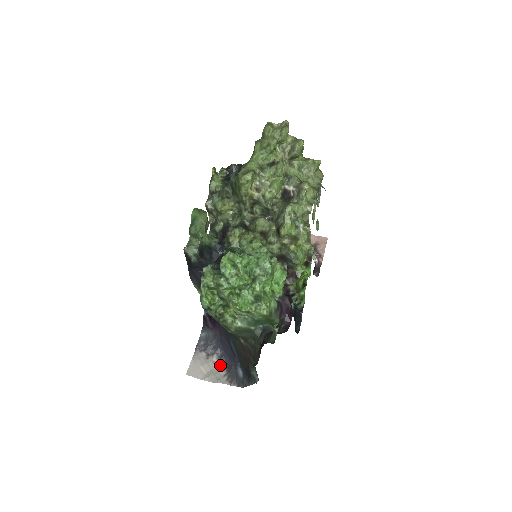
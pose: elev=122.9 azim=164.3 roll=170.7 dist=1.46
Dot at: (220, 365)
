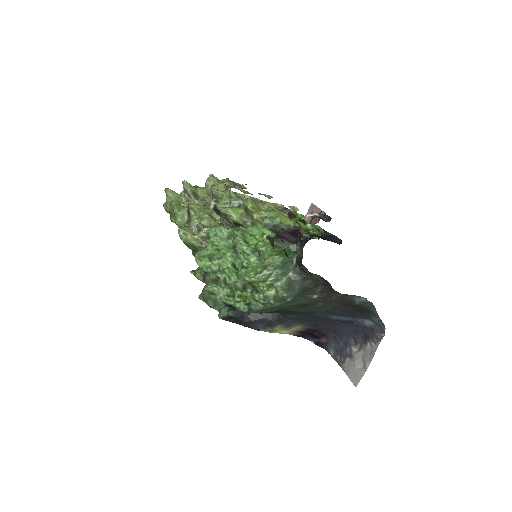
Dot at: (362, 346)
